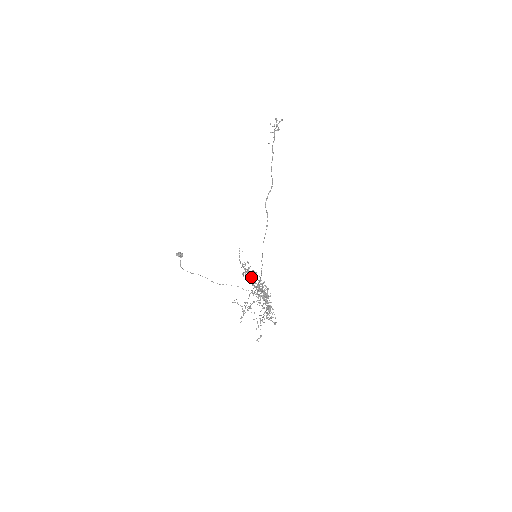
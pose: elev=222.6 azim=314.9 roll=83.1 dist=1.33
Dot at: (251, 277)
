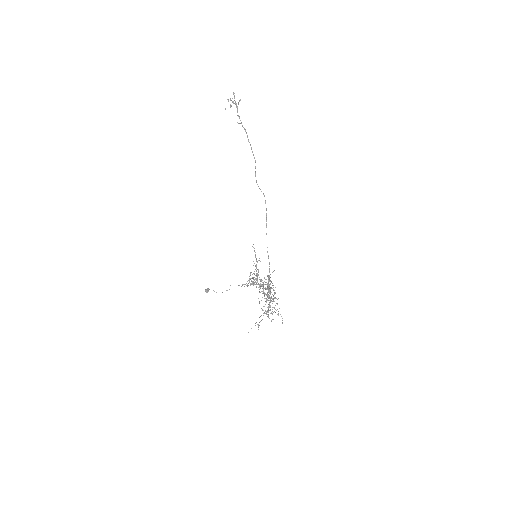
Dot at: occluded
